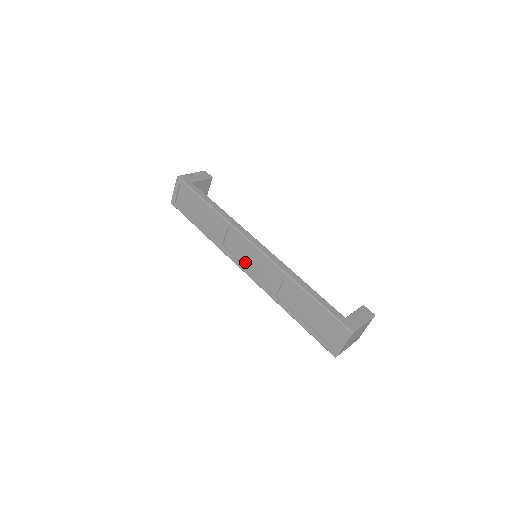
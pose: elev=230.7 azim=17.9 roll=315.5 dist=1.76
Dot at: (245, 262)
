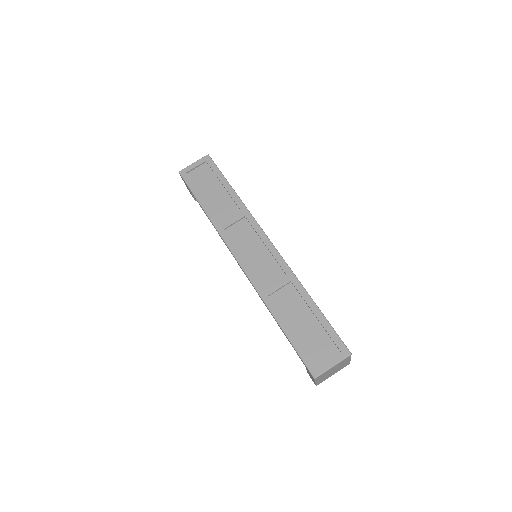
Dot at: (245, 254)
